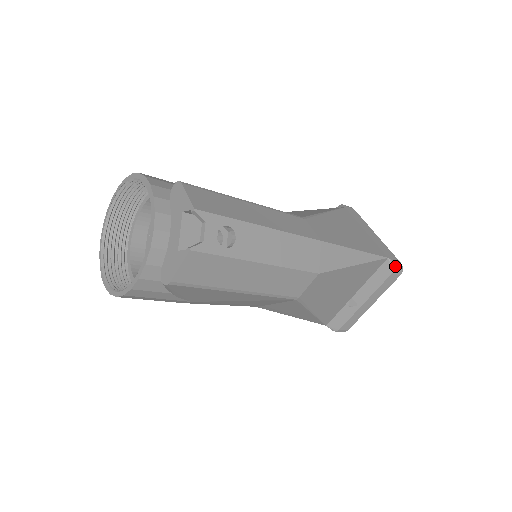
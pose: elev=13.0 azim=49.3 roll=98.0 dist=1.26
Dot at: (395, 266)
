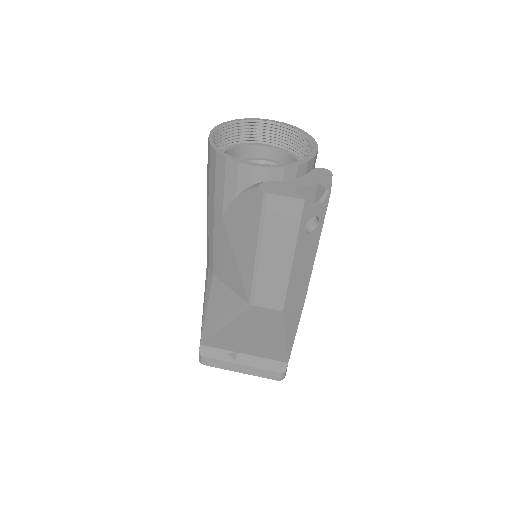
Dot at: (285, 372)
